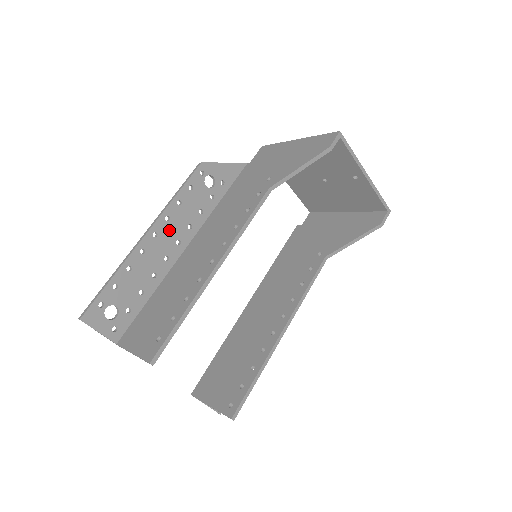
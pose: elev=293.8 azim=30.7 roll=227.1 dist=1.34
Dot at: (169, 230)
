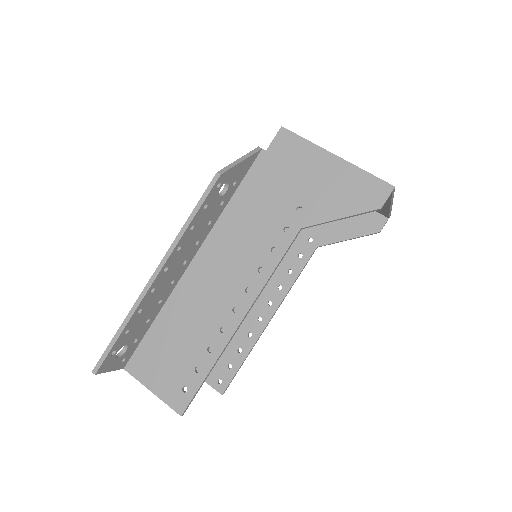
Dot at: (178, 257)
